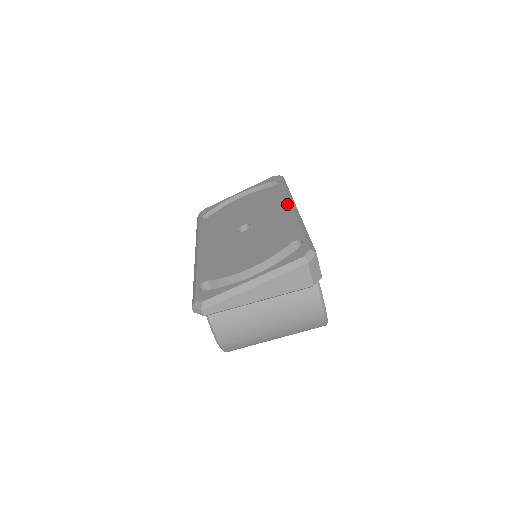
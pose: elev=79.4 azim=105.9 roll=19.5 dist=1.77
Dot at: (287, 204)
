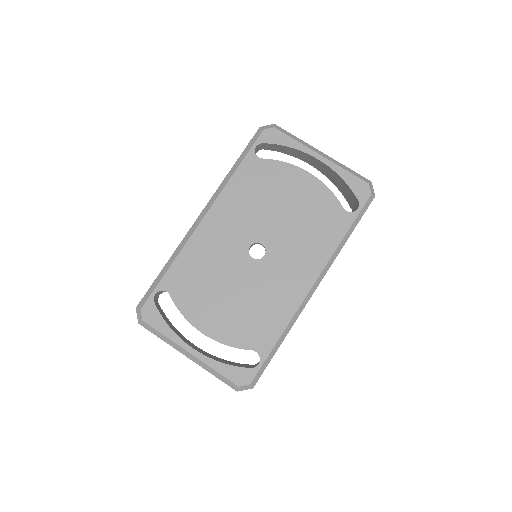
Dot at: (313, 276)
